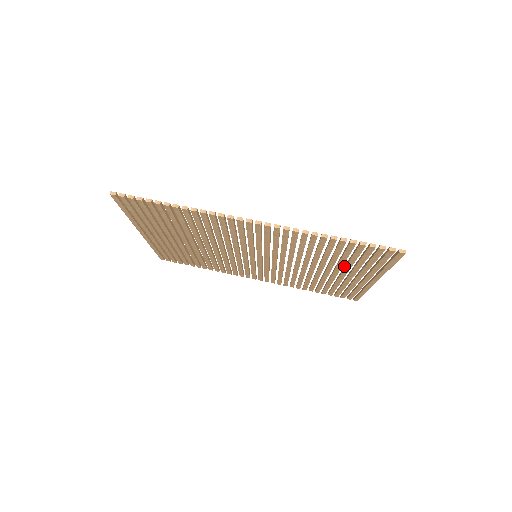
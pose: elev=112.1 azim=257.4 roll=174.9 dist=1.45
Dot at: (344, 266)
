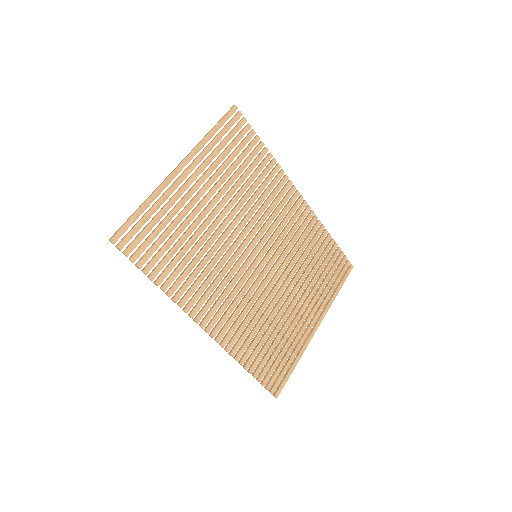
Dot at: (292, 323)
